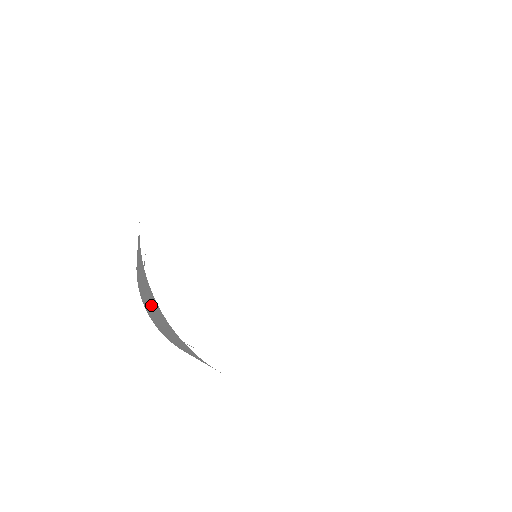
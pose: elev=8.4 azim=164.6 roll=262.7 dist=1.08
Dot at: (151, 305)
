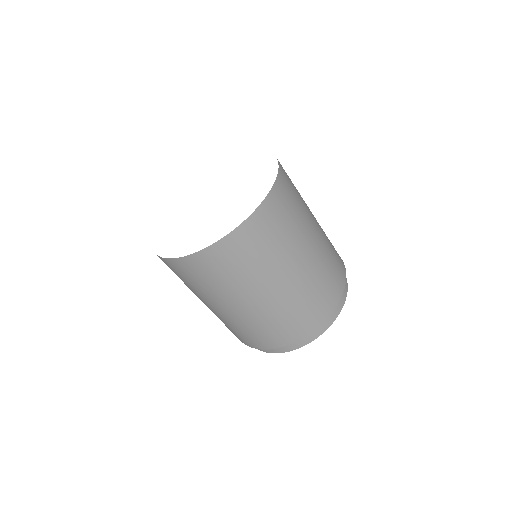
Dot at: occluded
